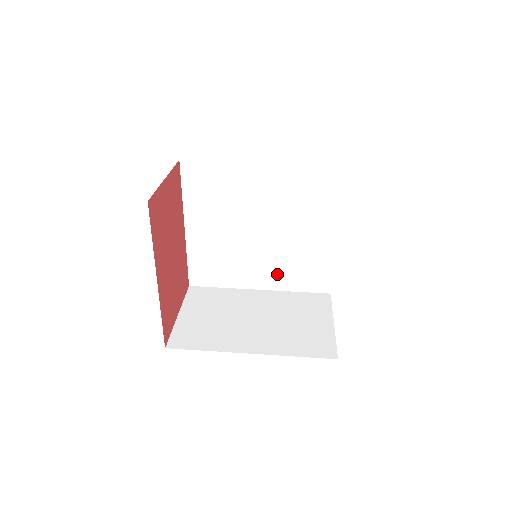
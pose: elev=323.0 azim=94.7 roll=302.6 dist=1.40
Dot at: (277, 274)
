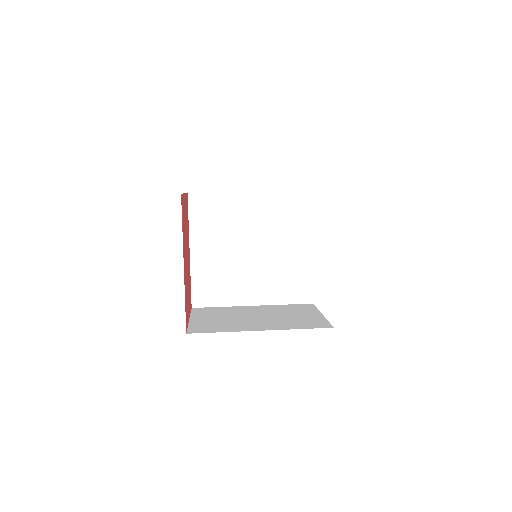
Dot at: (268, 289)
